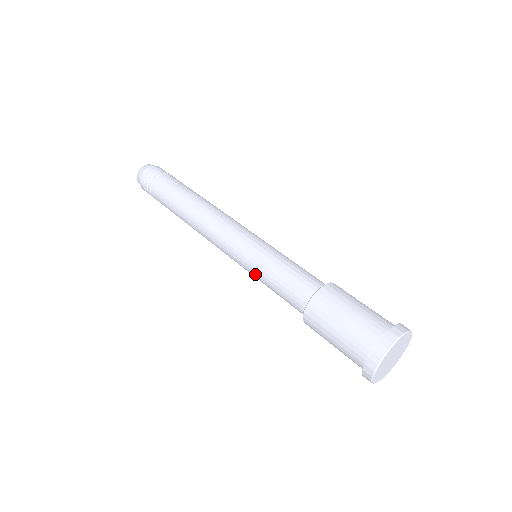
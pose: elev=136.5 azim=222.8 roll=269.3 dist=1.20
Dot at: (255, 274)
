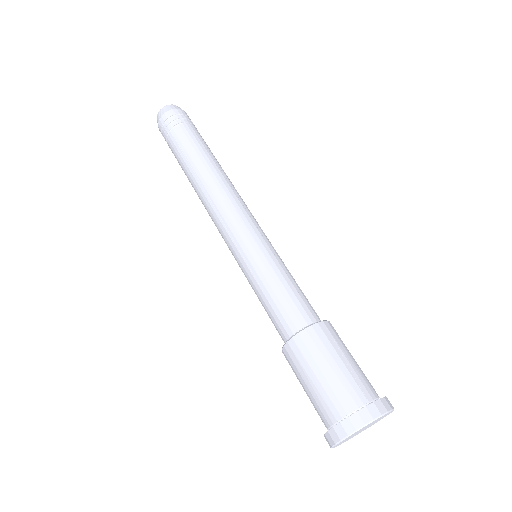
Dot at: occluded
